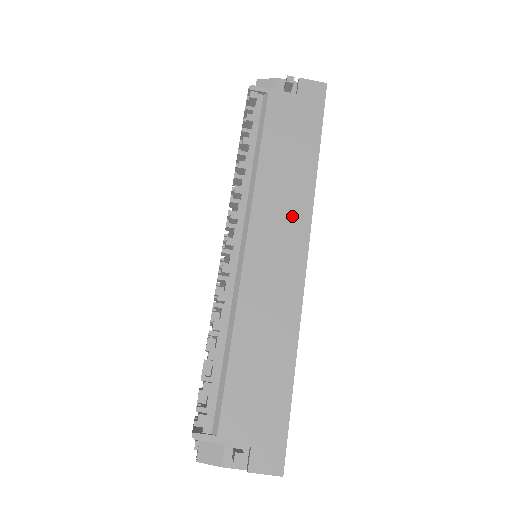
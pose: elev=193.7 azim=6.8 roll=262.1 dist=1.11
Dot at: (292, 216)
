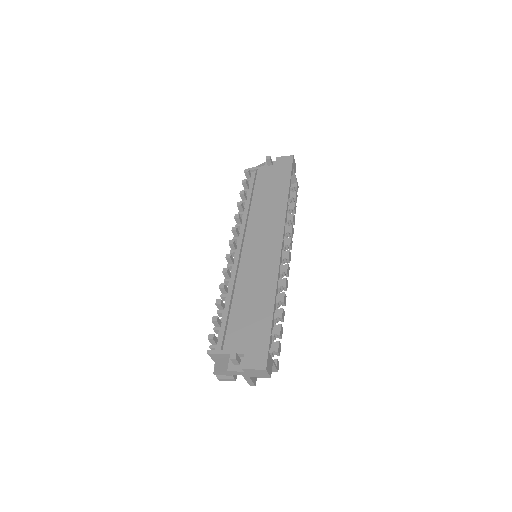
Dot at: (272, 224)
